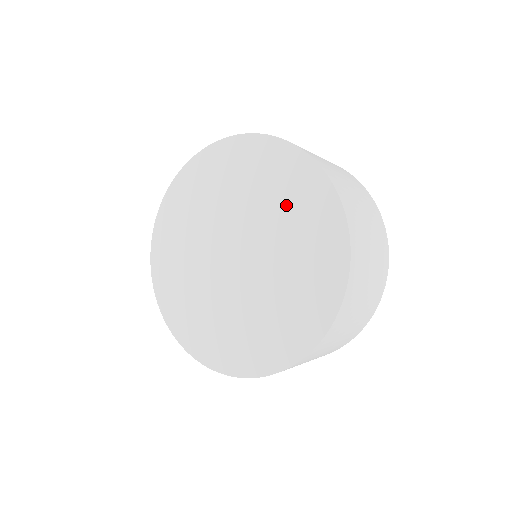
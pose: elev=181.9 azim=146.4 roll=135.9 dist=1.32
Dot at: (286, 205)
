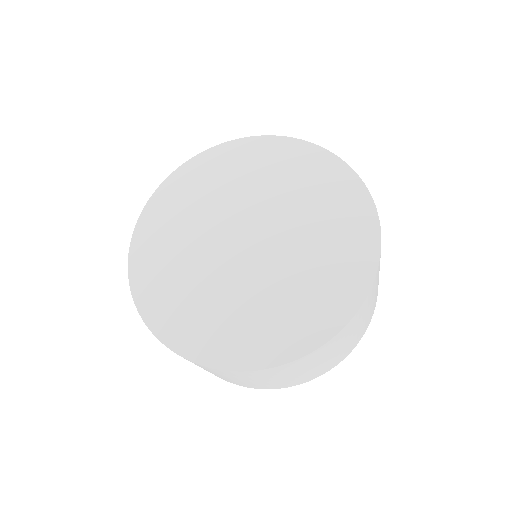
Dot at: (326, 246)
